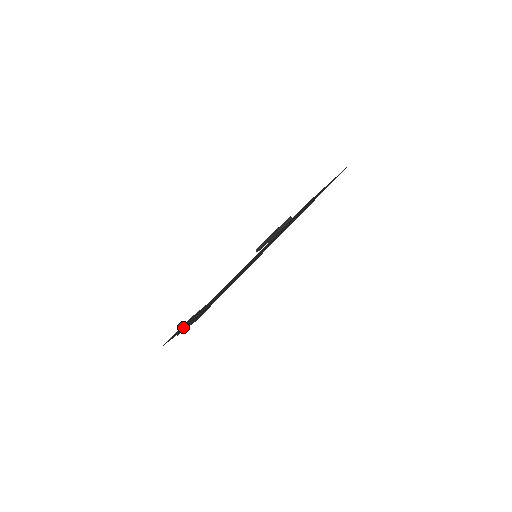
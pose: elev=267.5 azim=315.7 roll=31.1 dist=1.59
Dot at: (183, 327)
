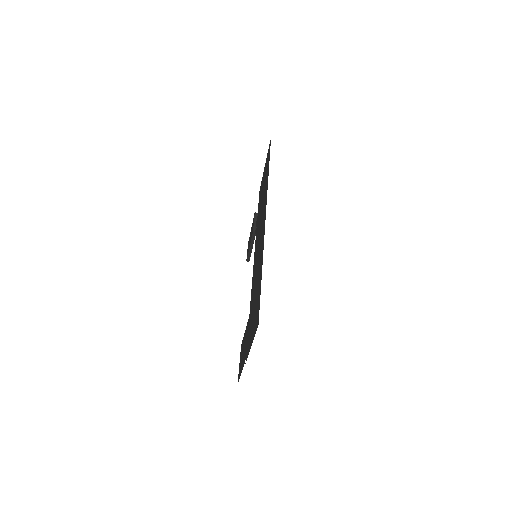
Dot at: (244, 353)
